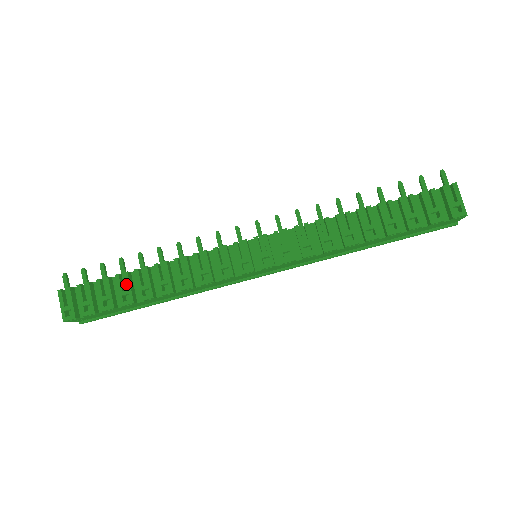
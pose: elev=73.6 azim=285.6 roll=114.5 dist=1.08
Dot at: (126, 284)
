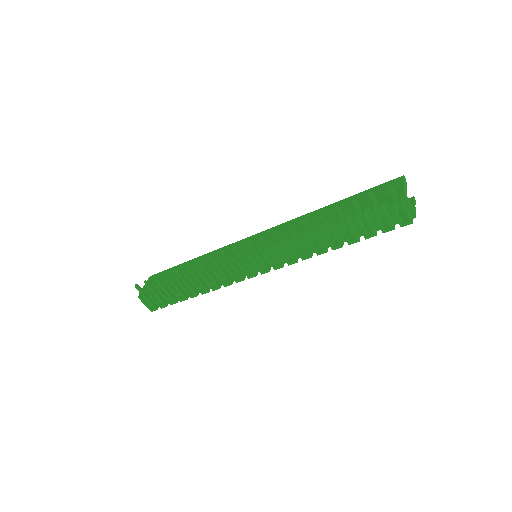
Dot at: occluded
